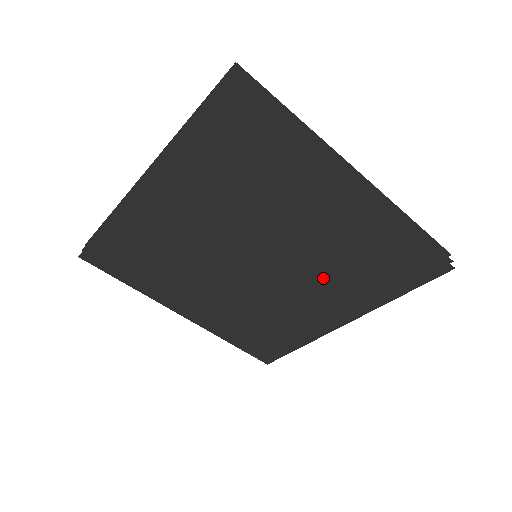
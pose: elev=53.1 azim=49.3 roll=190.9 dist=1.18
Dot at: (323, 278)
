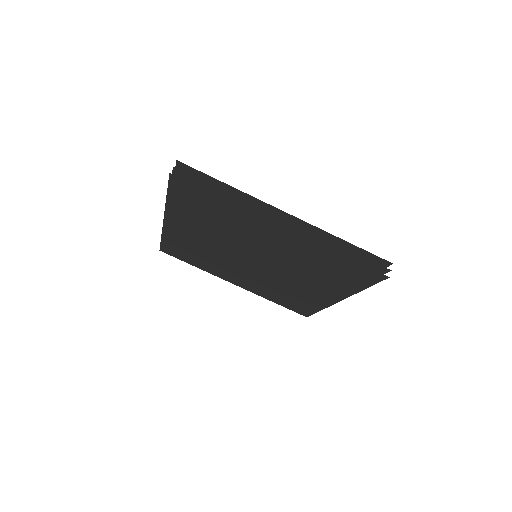
Dot at: (302, 274)
